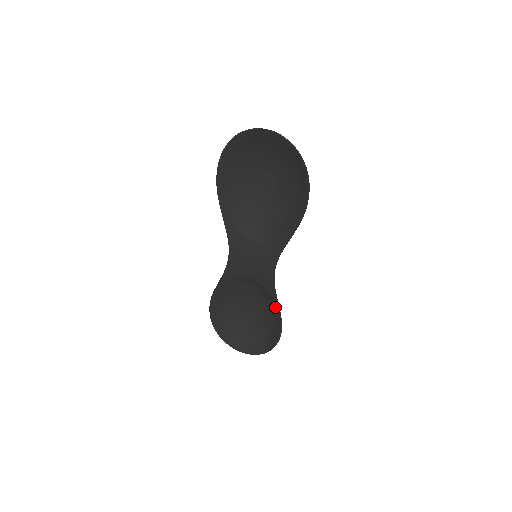
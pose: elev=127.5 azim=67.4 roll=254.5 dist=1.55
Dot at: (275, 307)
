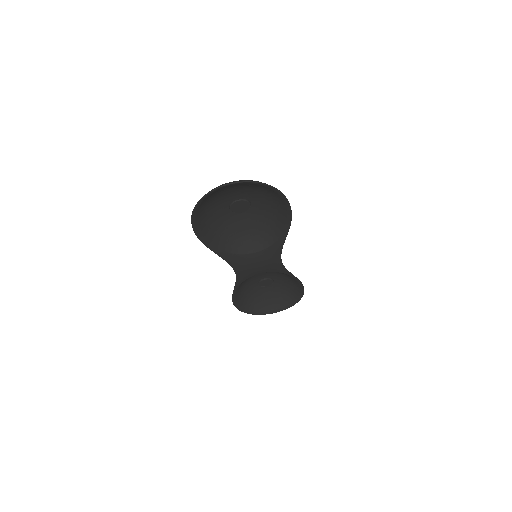
Dot at: occluded
